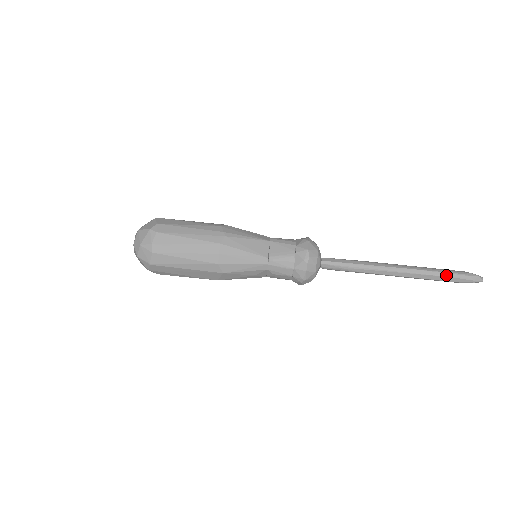
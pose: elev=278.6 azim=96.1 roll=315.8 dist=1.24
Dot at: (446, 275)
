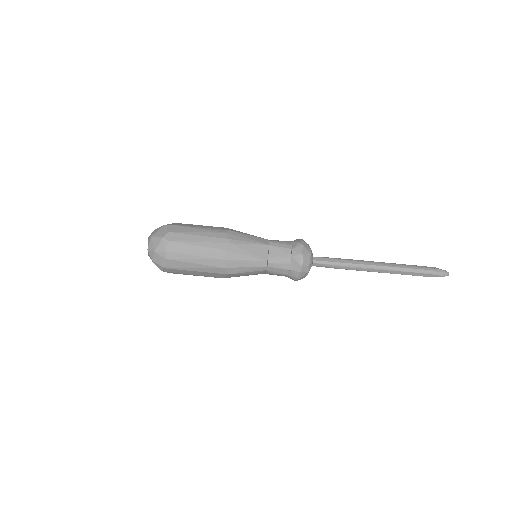
Dot at: (418, 271)
